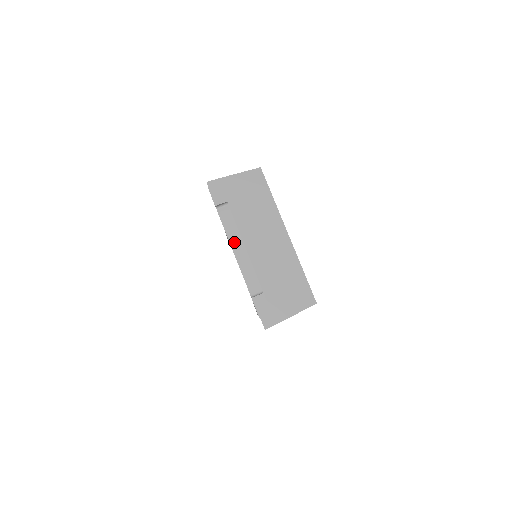
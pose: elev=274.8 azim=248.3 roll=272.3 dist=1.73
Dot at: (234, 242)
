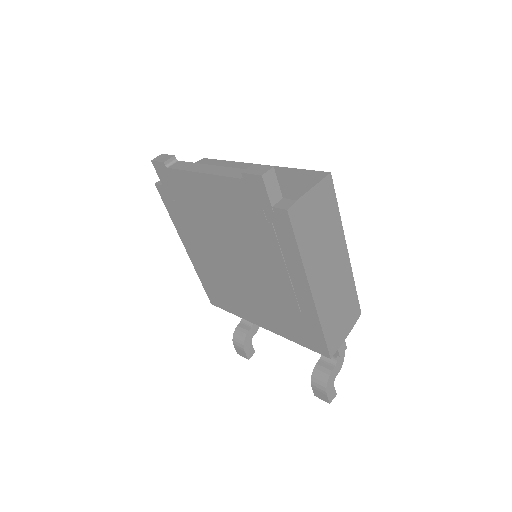
Dot at: (198, 169)
